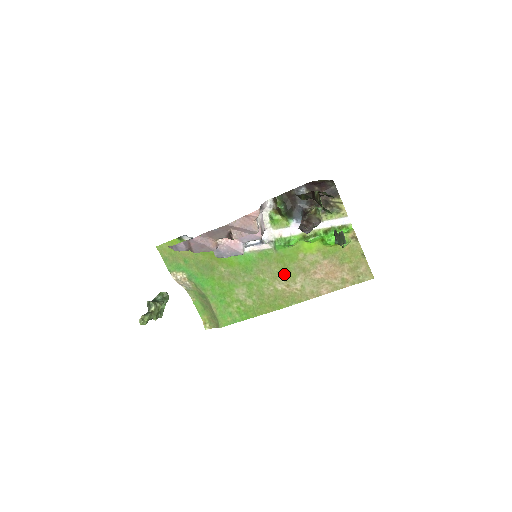
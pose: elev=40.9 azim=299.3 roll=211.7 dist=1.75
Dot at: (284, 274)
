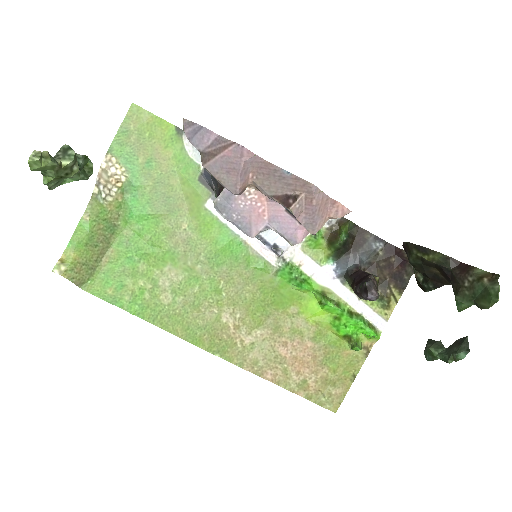
Dot at: (250, 309)
